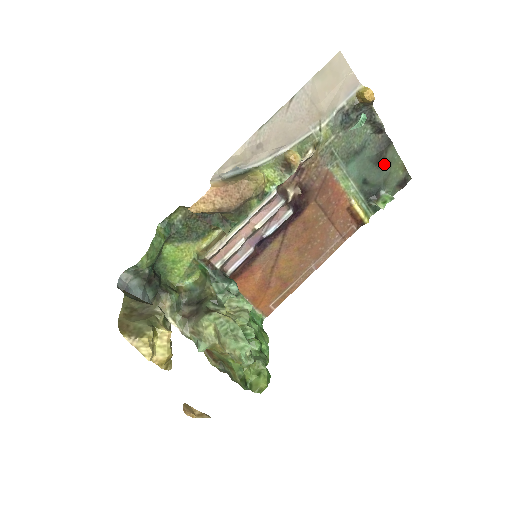
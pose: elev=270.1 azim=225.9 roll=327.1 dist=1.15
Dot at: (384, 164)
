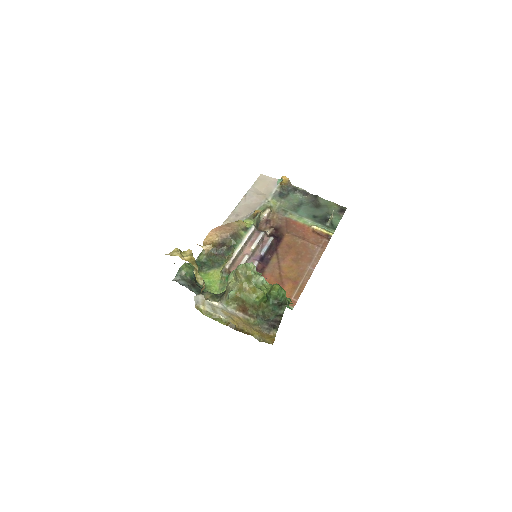
Dot at: (321, 206)
